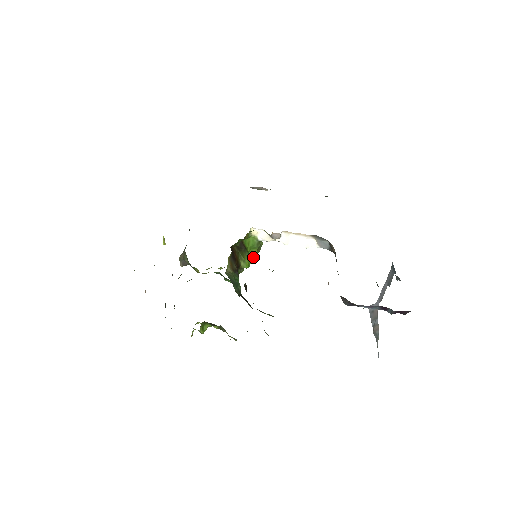
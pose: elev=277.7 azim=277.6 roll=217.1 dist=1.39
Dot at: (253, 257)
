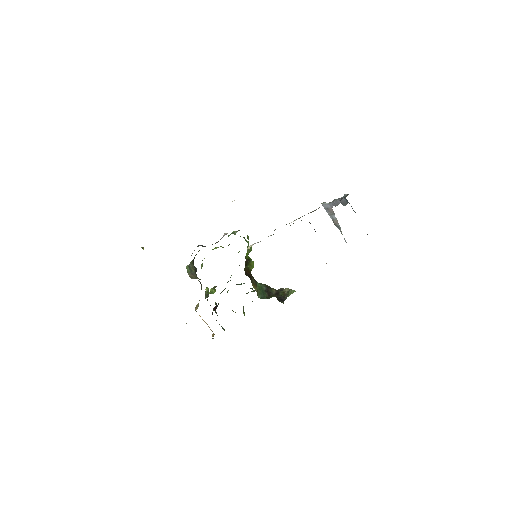
Dot at: occluded
